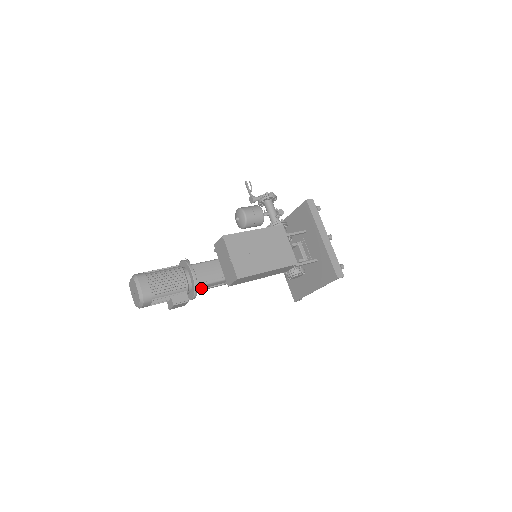
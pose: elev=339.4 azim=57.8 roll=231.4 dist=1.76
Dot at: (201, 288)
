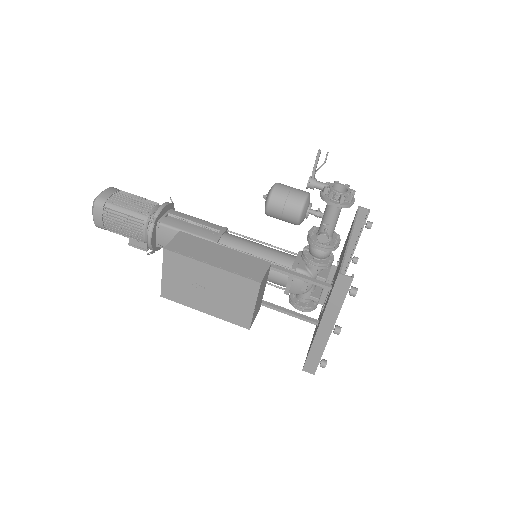
Dot at: occluded
